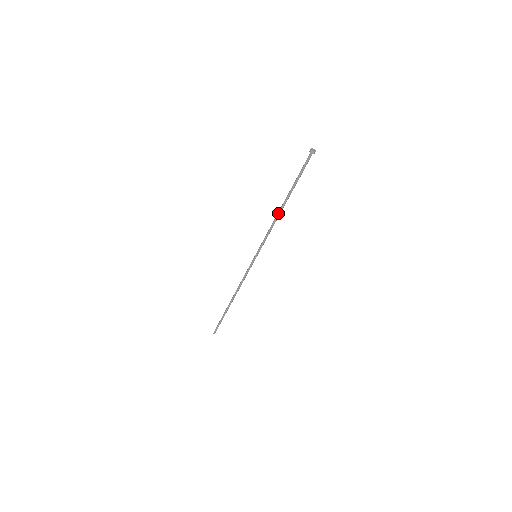
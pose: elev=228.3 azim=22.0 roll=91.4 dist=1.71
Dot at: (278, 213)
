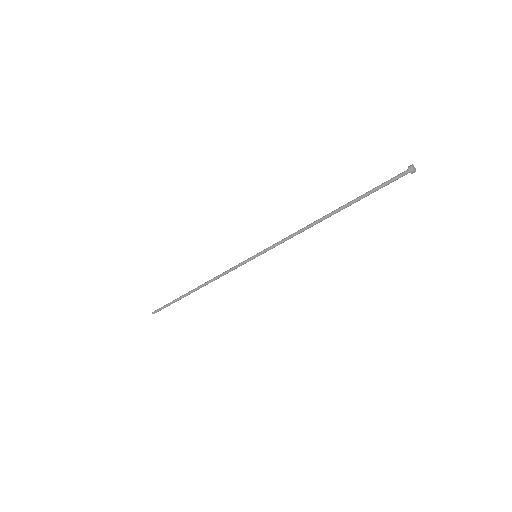
Dot at: (316, 221)
